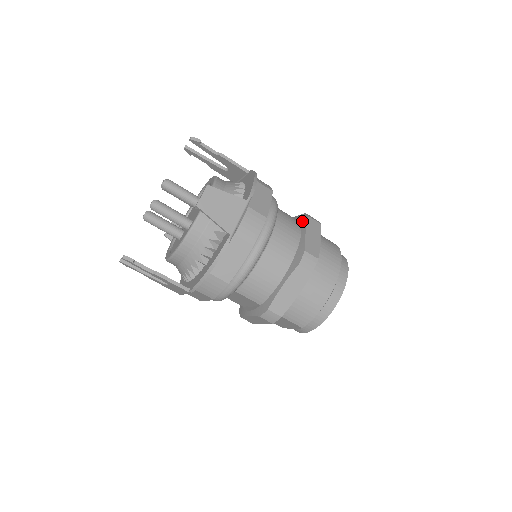
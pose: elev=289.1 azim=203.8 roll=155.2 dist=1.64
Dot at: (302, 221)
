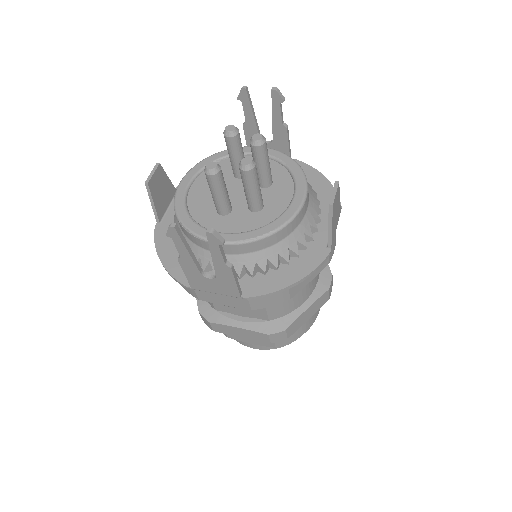
Dot at: occluded
